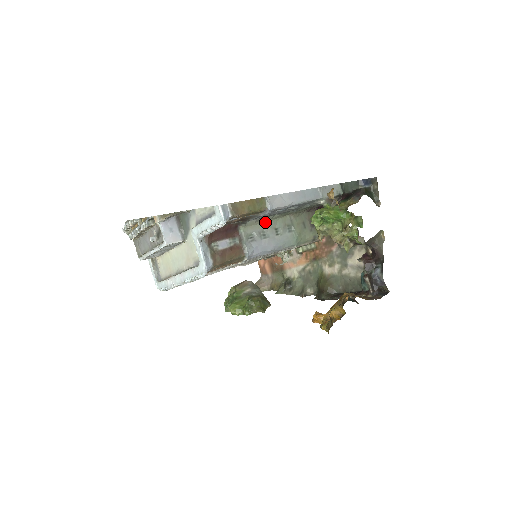
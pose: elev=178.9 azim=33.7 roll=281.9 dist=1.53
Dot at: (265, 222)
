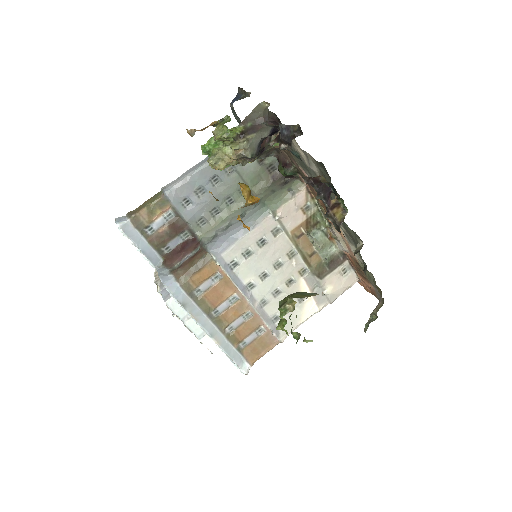
Dot at: (226, 219)
